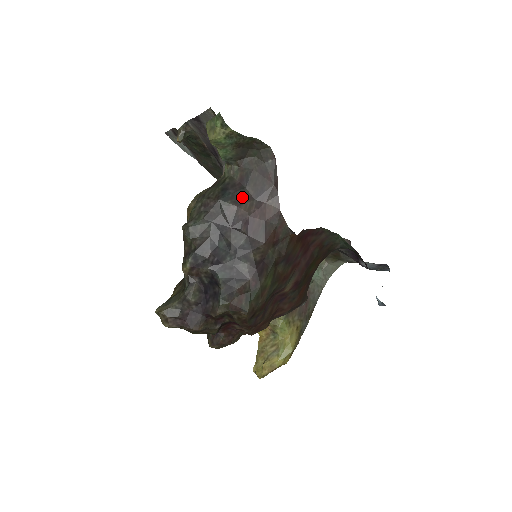
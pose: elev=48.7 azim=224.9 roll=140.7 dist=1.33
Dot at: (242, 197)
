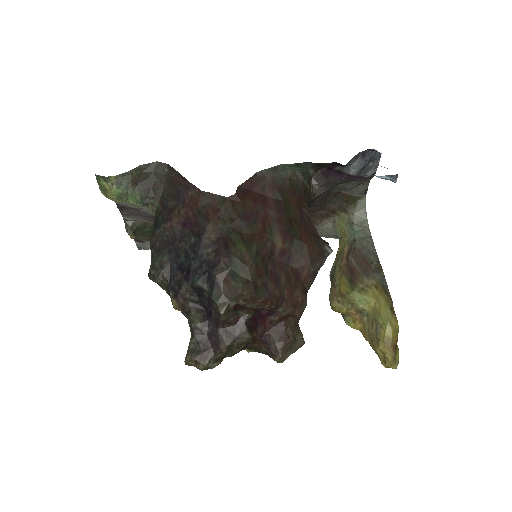
Dot at: (169, 213)
